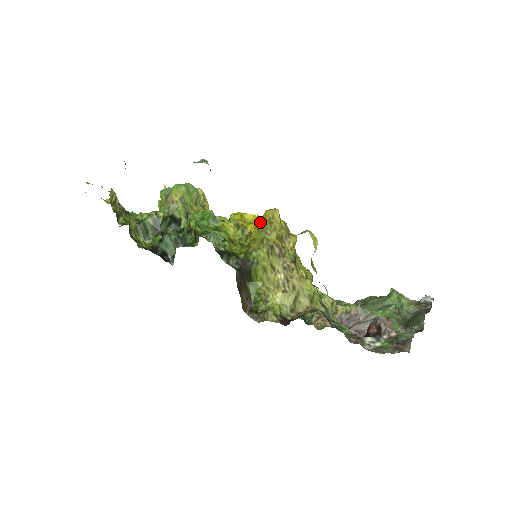
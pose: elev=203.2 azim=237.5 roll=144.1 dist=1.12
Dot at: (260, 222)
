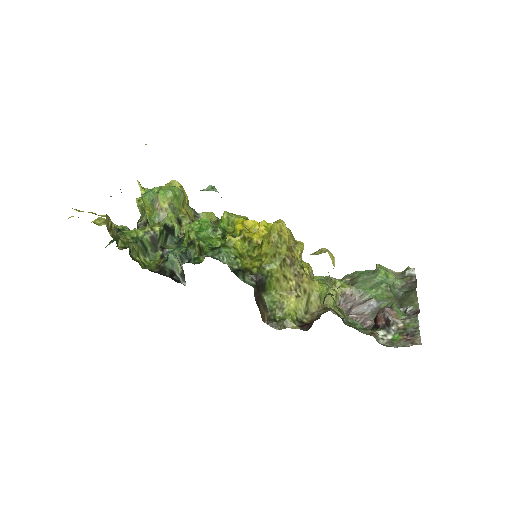
Dot at: (268, 235)
